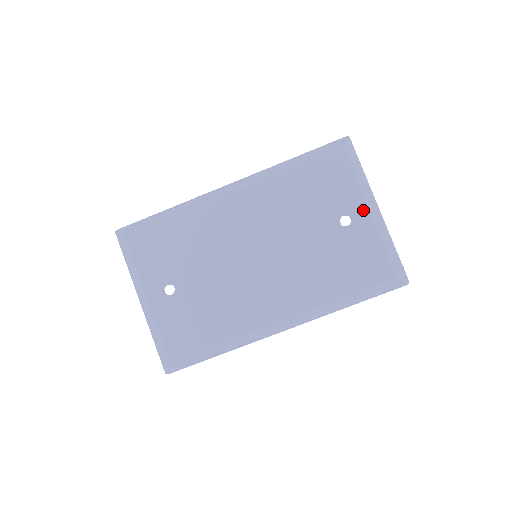
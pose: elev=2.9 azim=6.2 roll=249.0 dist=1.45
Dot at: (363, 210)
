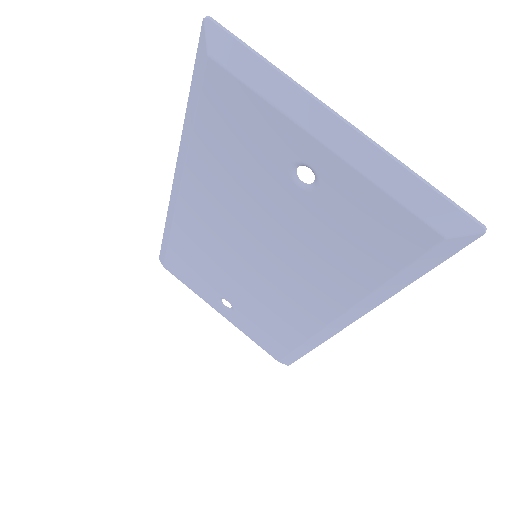
Dot at: (313, 147)
